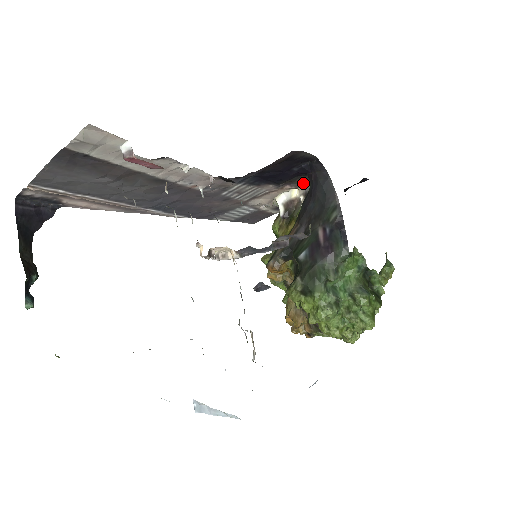
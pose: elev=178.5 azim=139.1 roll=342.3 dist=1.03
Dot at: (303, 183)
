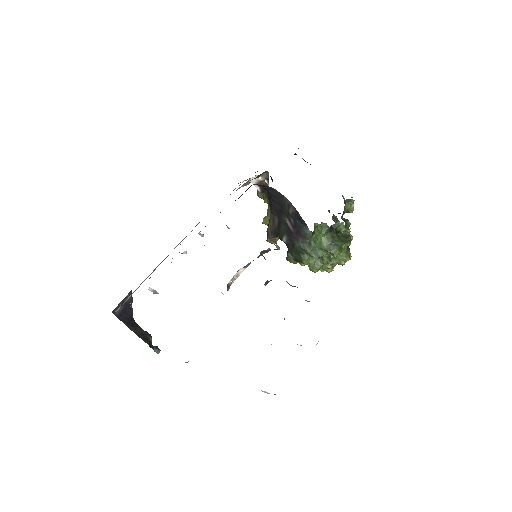
Dot at: (261, 174)
